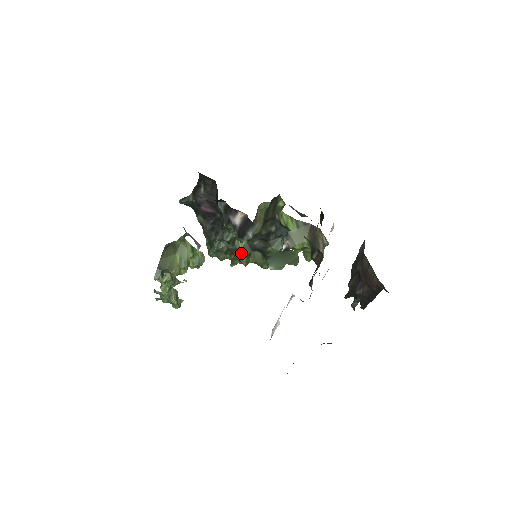
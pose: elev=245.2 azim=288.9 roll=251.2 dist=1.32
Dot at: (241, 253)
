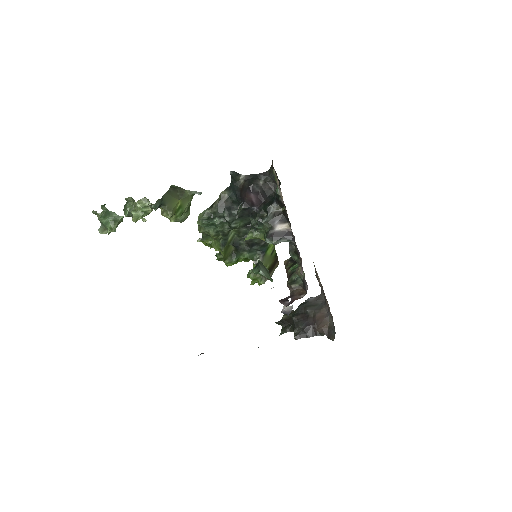
Dot at: (227, 241)
